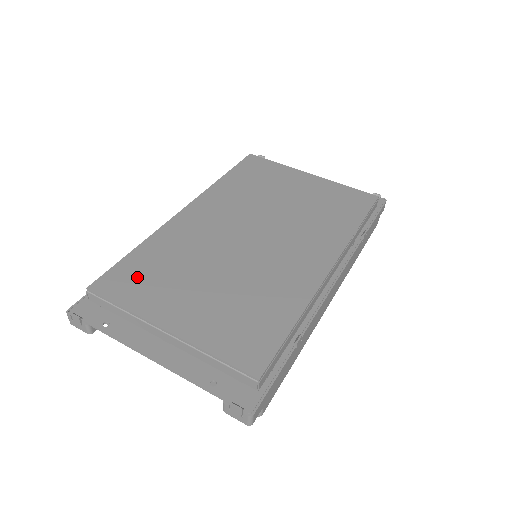
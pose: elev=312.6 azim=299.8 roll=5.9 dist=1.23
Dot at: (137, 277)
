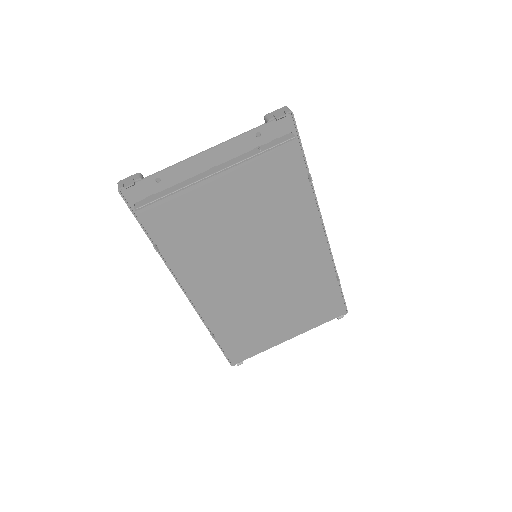
Dot at: (244, 343)
